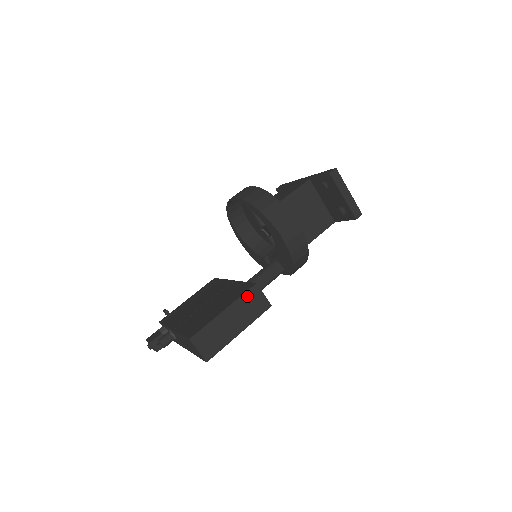
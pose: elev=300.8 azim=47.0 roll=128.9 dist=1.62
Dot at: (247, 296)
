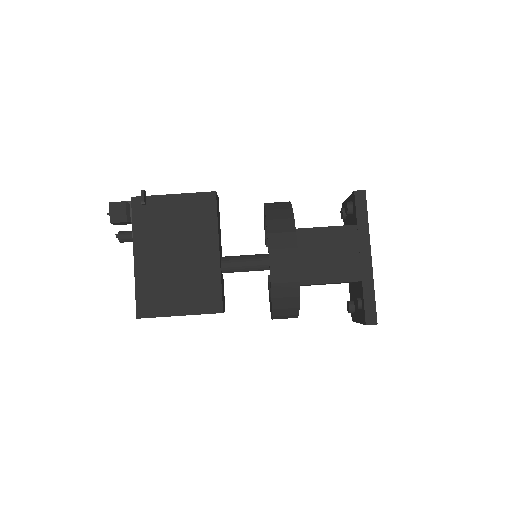
Dot at: occluded
